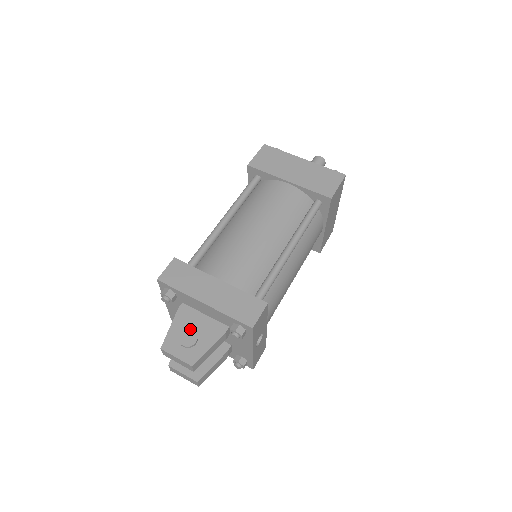
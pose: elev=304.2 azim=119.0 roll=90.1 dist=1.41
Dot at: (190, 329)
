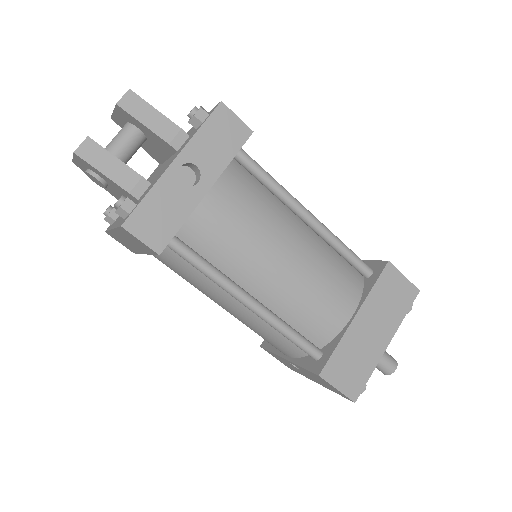
Dot at: occluded
